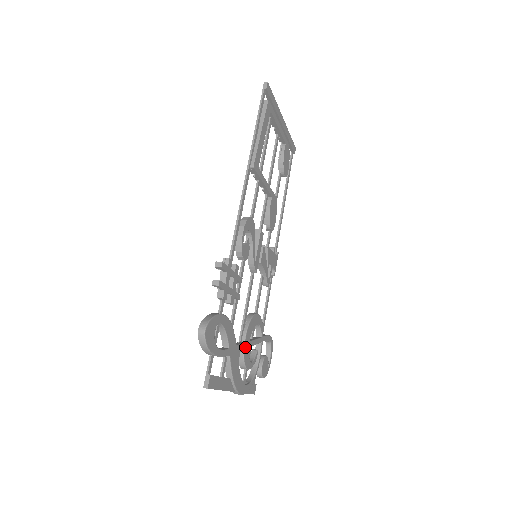
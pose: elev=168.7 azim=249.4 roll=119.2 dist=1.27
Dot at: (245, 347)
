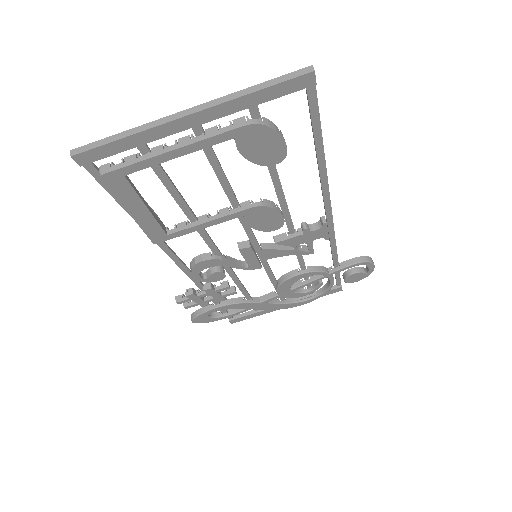
Dot at: (282, 295)
